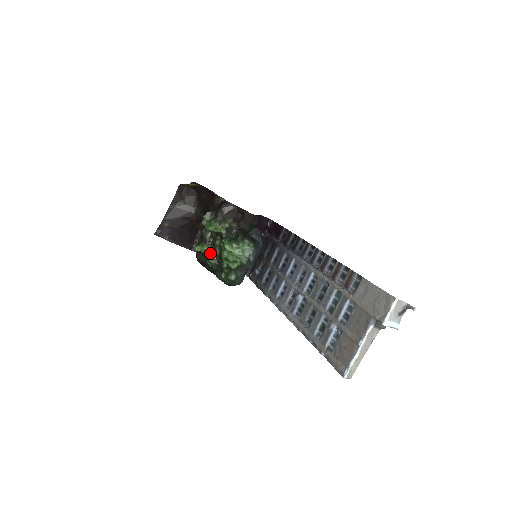
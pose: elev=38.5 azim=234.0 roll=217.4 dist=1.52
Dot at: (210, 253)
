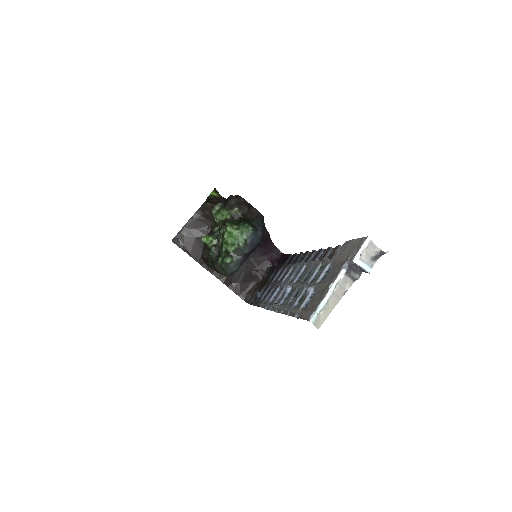
Dot at: (214, 243)
